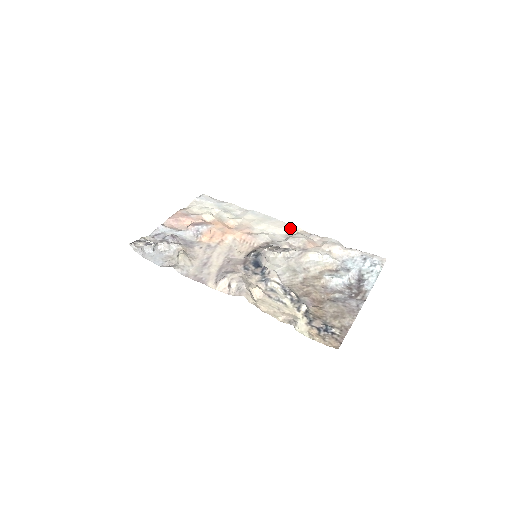
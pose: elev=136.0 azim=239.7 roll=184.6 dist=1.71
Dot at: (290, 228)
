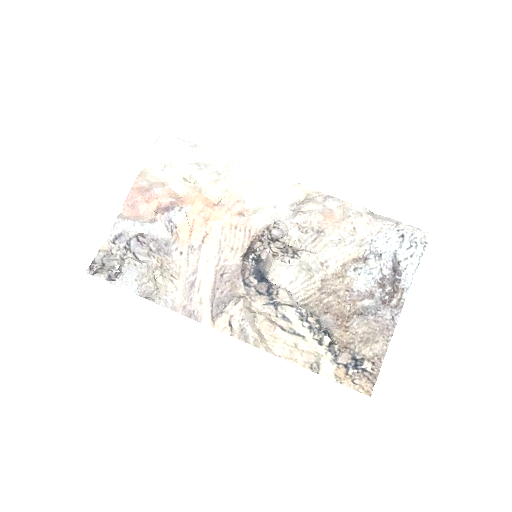
Dot at: (296, 190)
